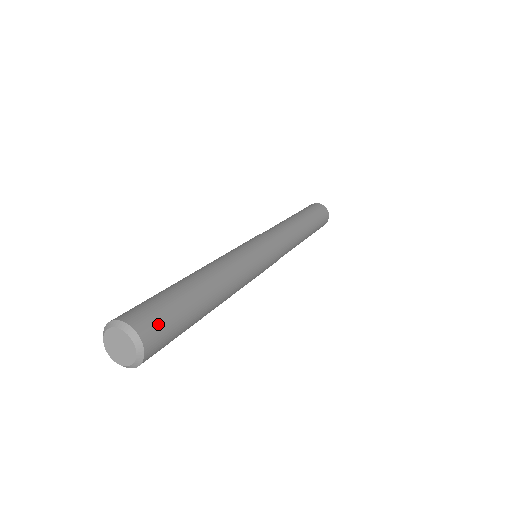
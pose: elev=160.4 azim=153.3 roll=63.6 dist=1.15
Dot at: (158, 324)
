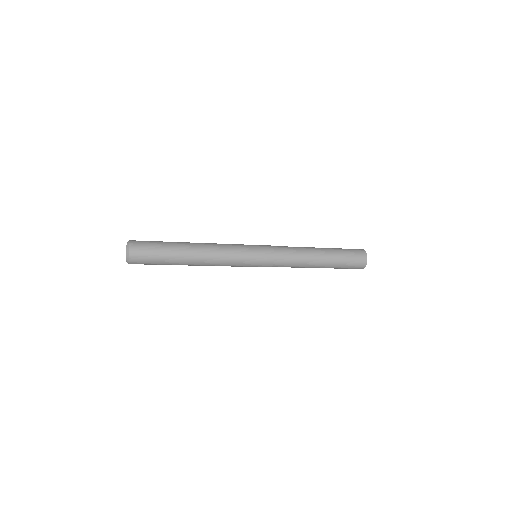
Dot at: (142, 241)
